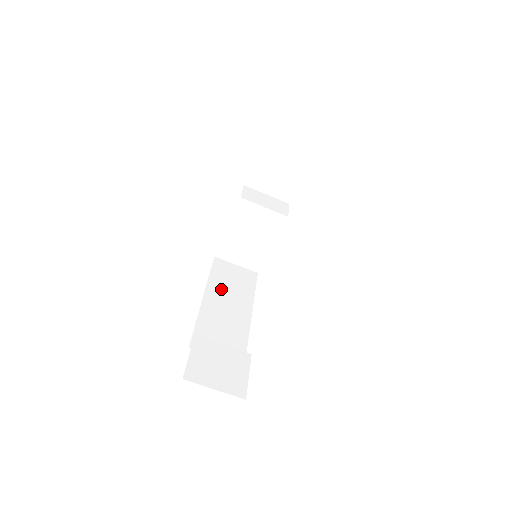
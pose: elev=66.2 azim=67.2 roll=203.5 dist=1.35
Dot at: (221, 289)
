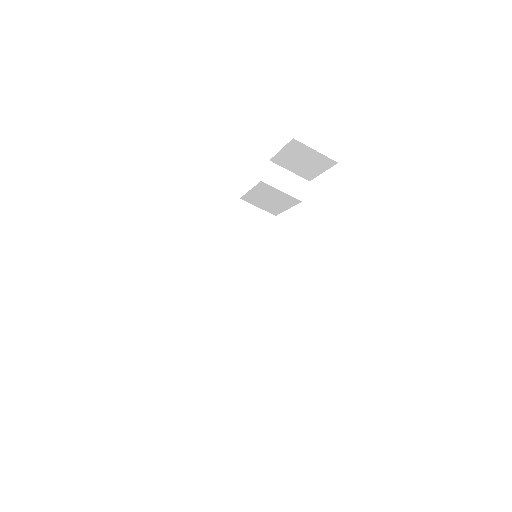
Dot at: (237, 237)
